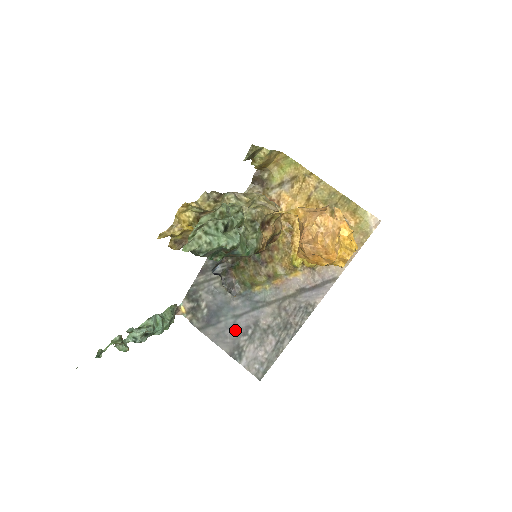
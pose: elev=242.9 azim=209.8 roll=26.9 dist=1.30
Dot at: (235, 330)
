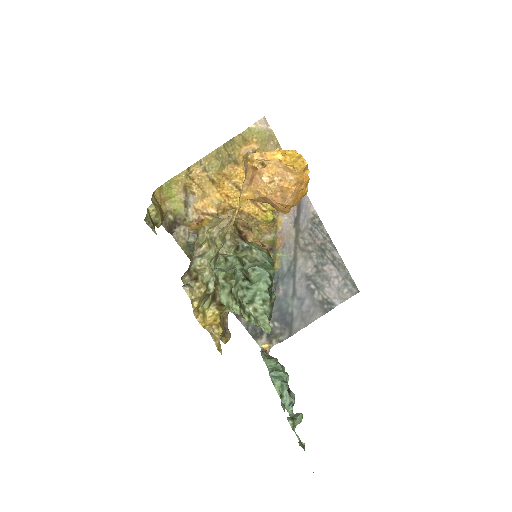
Dot at: (305, 301)
